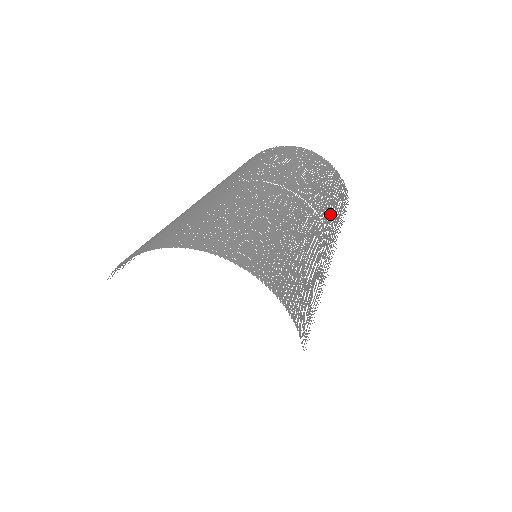
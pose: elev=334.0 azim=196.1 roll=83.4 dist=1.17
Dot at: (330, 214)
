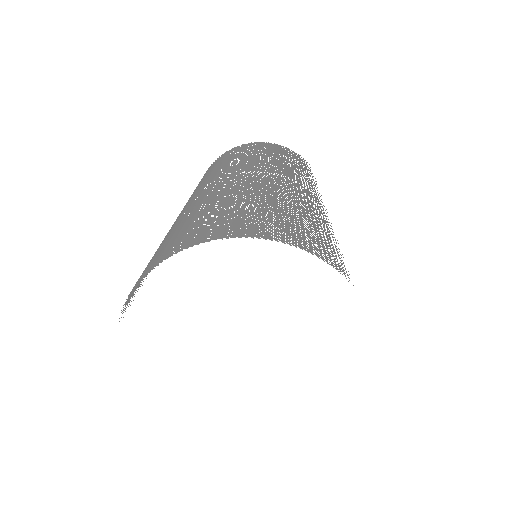
Dot at: occluded
